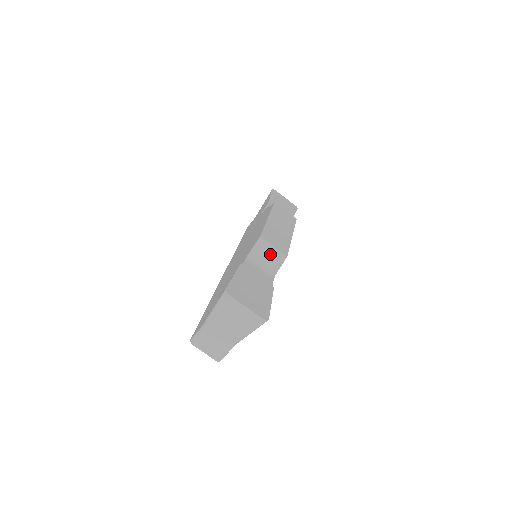
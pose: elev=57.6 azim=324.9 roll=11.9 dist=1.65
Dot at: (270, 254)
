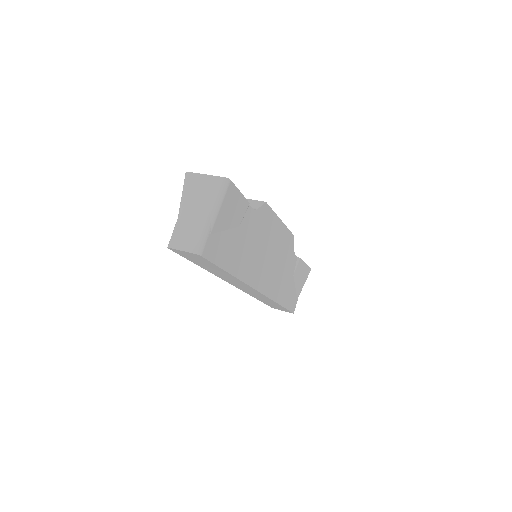
Dot at: occluded
